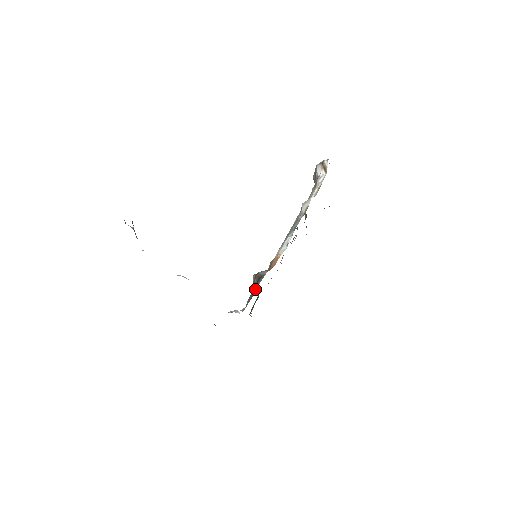
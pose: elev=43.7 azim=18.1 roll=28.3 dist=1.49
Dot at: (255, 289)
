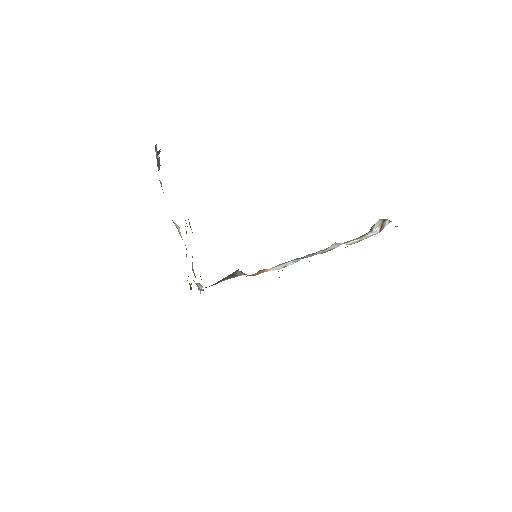
Dot at: (220, 281)
